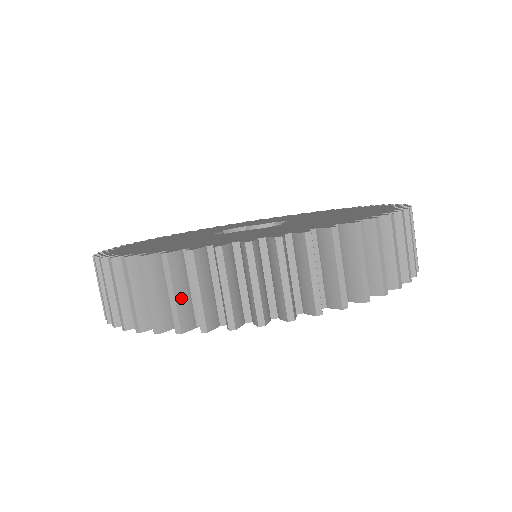
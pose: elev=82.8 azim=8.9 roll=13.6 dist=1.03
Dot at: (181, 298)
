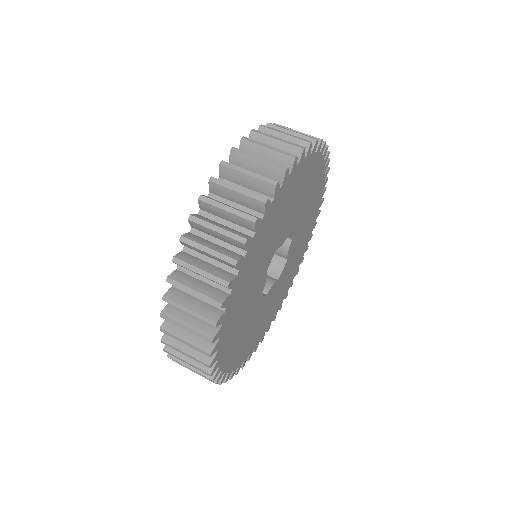
Dot at: (191, 350)
